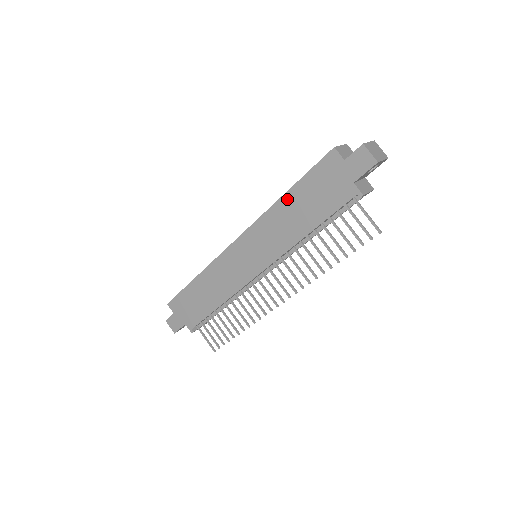
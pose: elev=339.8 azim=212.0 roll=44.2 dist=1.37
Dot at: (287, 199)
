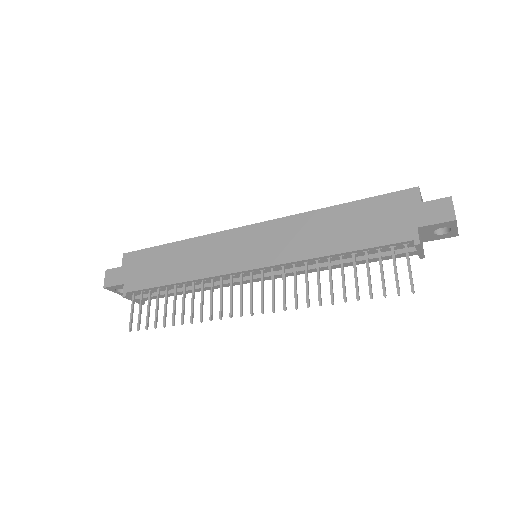
Dot at: (335, 211)
